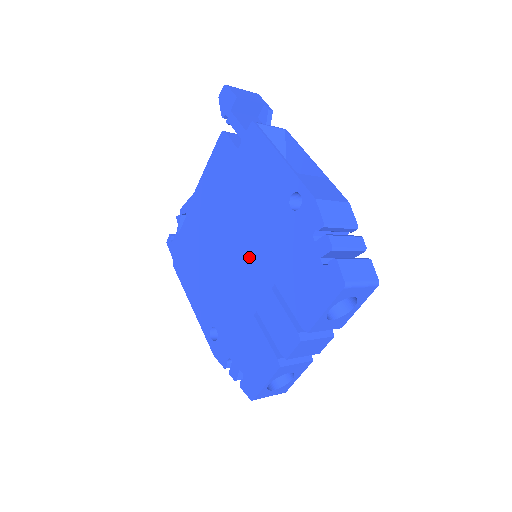
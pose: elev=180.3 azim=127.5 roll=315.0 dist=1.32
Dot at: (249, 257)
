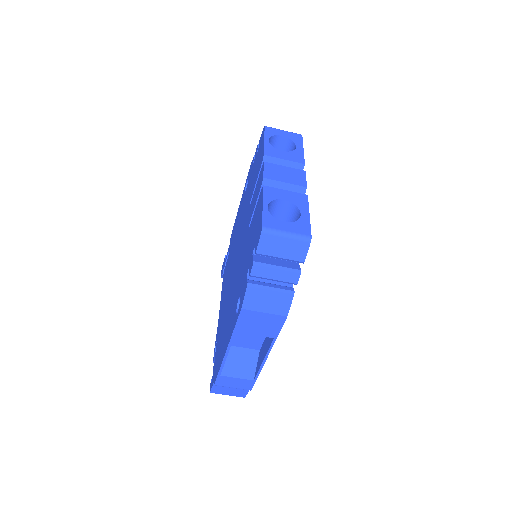
Dot at: (240, 238)
